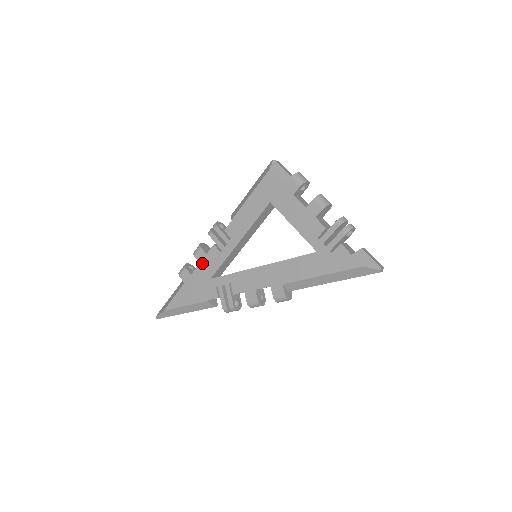
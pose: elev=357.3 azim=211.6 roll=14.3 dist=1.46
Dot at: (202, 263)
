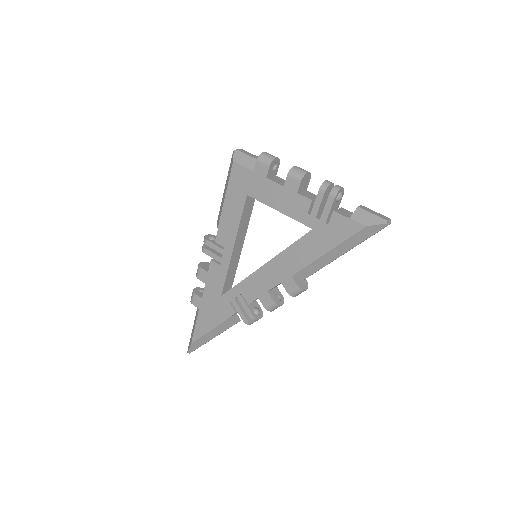
Dot at: (207, 283)
